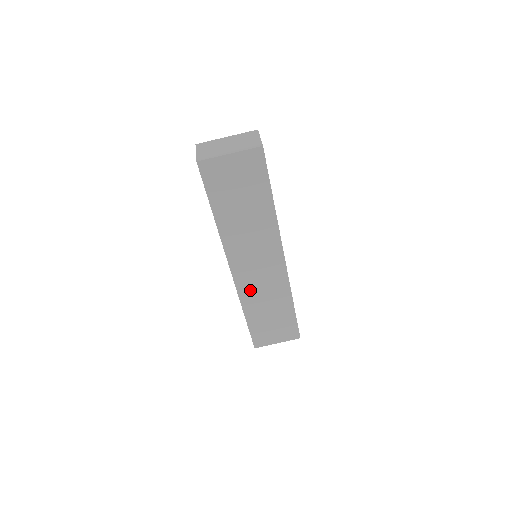
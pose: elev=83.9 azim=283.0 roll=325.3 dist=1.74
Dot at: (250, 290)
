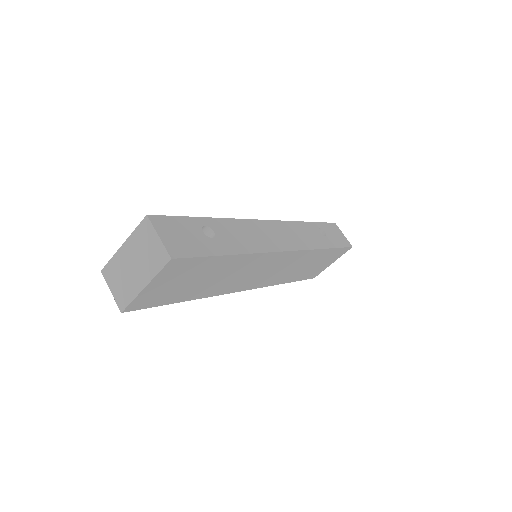
Dot at: (274, 278)
